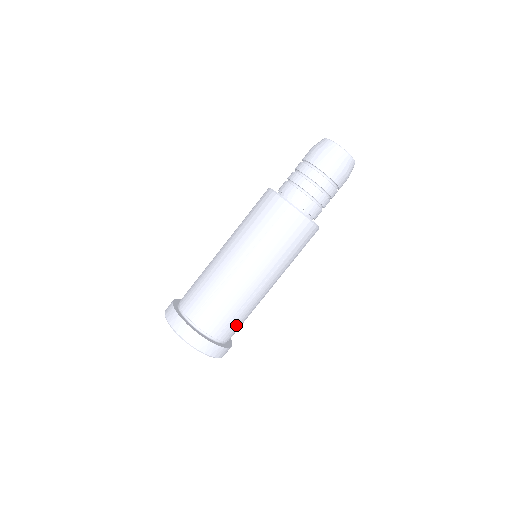
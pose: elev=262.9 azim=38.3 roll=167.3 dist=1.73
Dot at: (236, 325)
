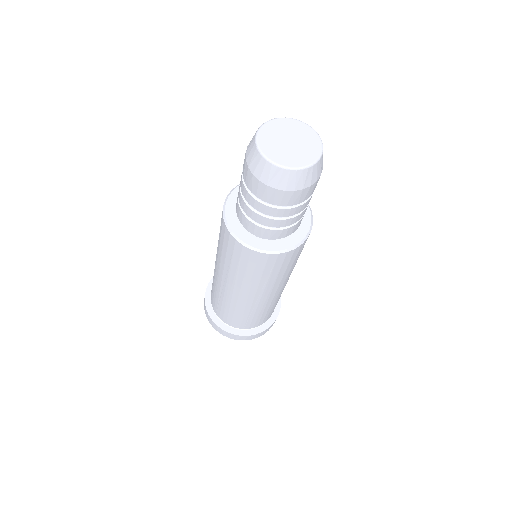
Dot at: (259, 319)
